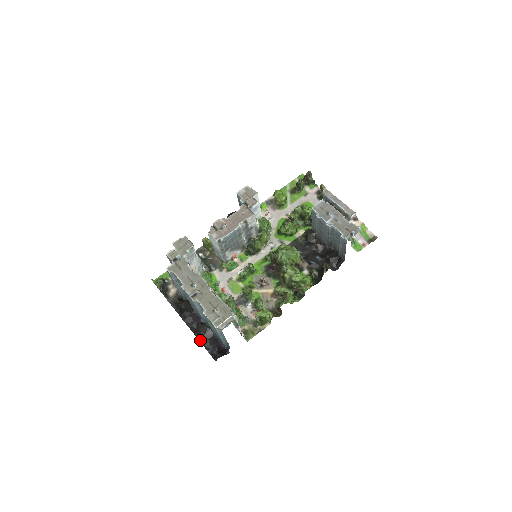
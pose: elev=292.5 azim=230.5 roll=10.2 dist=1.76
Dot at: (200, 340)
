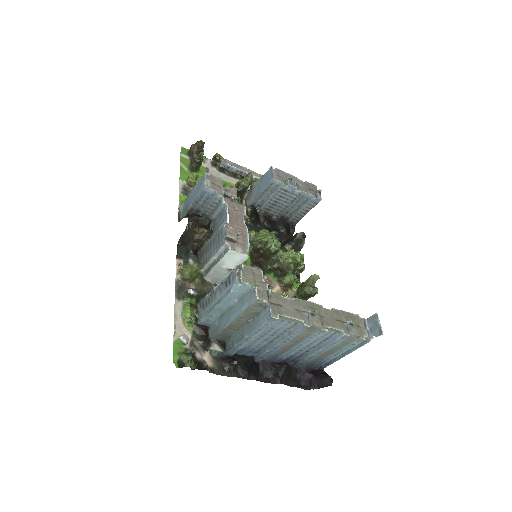
Dot at: (287, 384)
